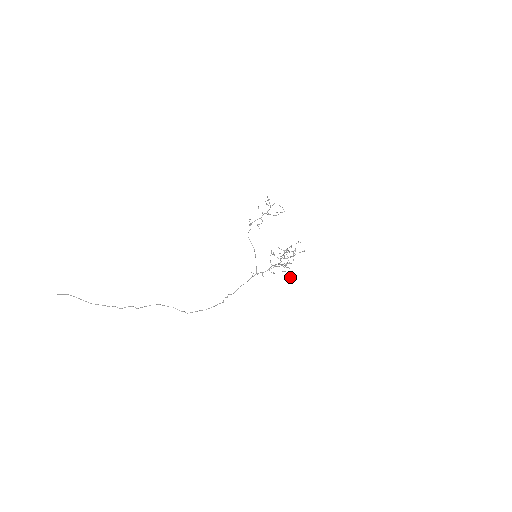
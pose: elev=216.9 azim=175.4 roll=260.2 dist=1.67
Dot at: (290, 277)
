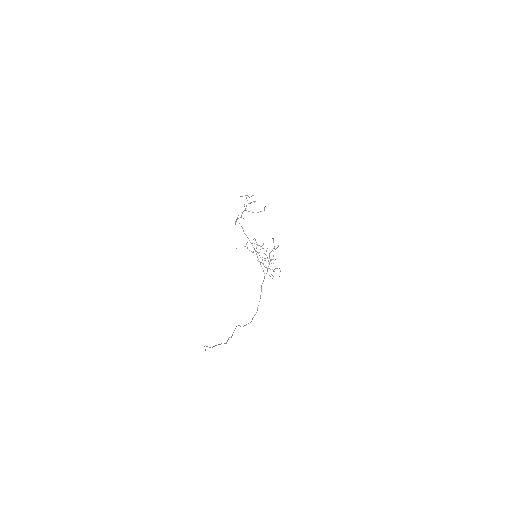
Dot at: occluded
